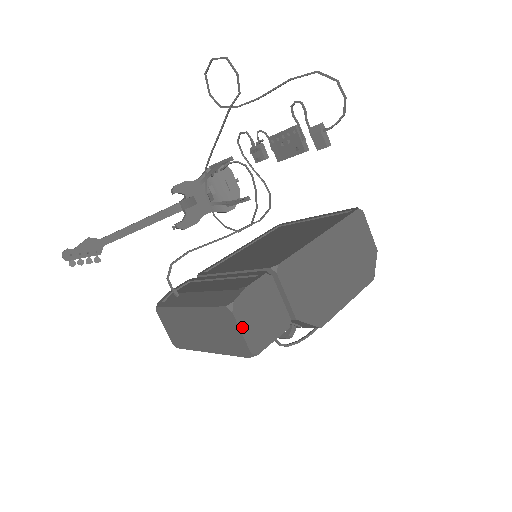
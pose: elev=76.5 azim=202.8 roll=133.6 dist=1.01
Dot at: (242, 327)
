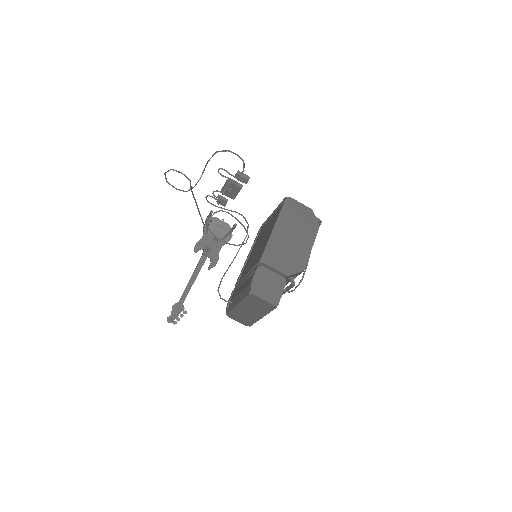
Dot at: (262, 298)
